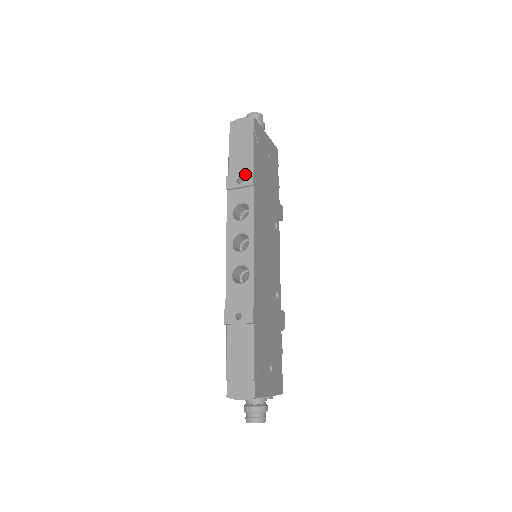
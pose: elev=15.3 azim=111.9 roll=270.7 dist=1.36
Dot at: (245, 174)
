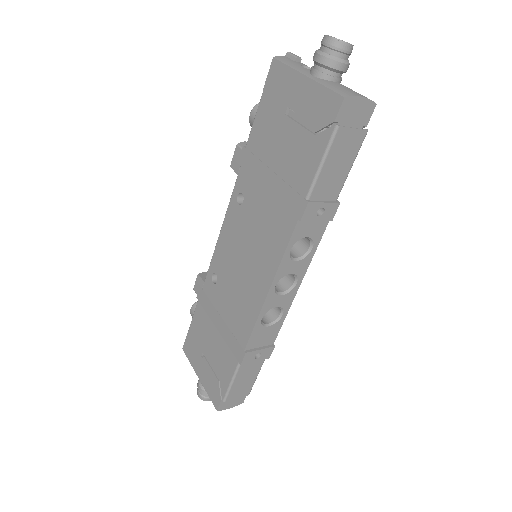
Dot at: (331, 204)
